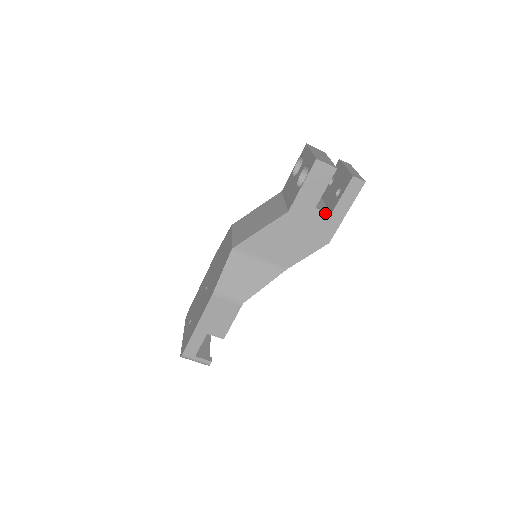
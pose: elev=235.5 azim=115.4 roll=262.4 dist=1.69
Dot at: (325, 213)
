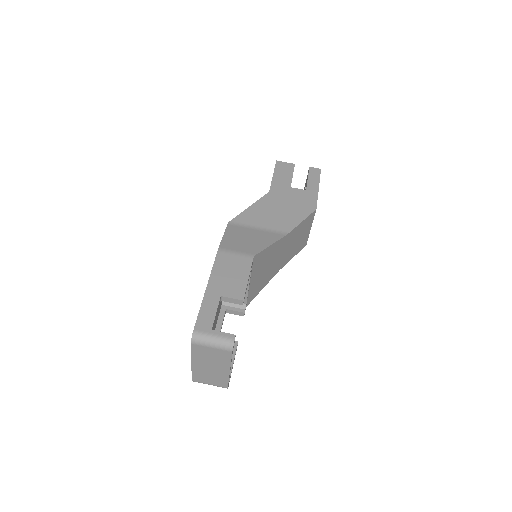
Dot at: (301, 190)
